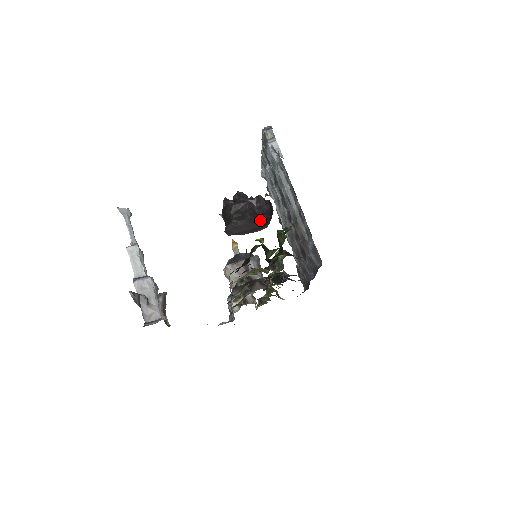
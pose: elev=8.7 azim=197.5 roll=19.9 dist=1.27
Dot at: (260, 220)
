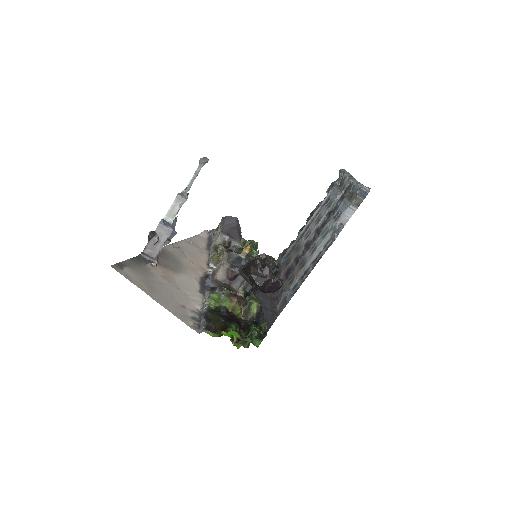
Dot at: (263, 292)
